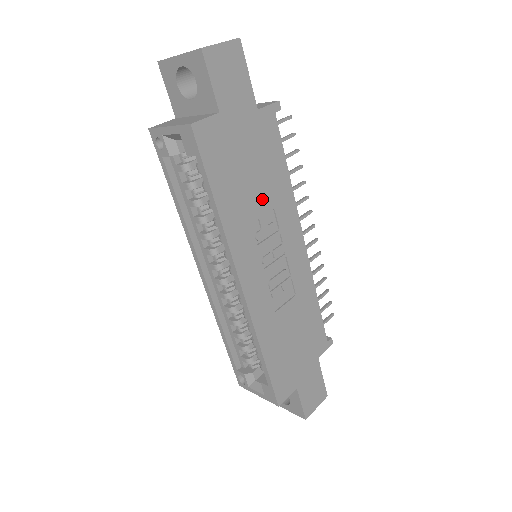
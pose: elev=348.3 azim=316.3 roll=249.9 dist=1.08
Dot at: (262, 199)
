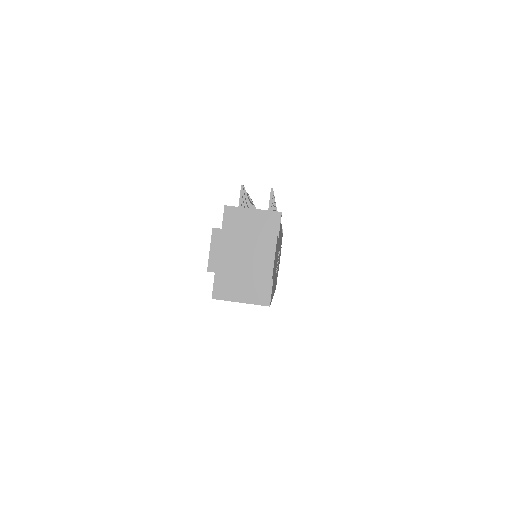
Dot at: (277, 258)
